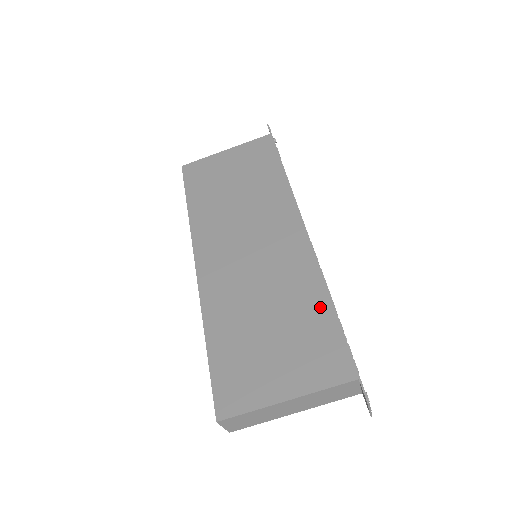
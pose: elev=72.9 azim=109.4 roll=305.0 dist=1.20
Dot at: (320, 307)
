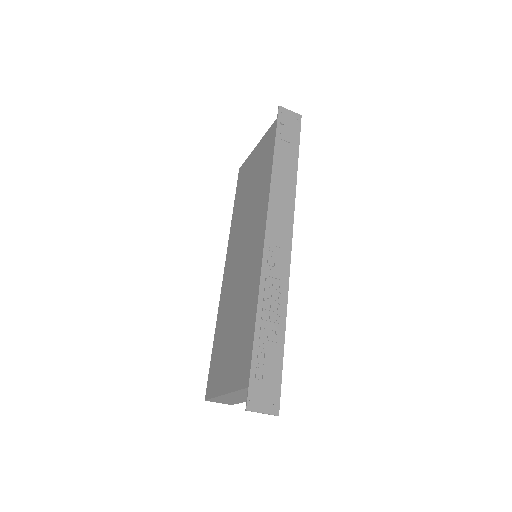
Dot at: (251, 316)
